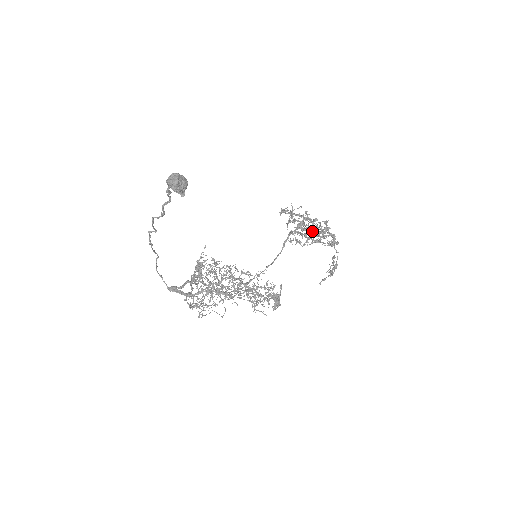
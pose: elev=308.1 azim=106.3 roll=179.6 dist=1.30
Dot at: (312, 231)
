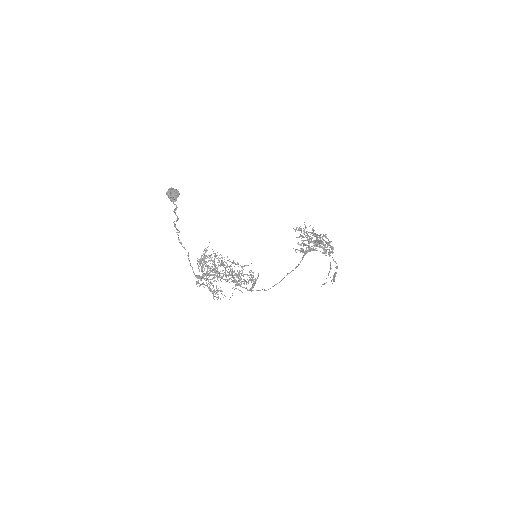
Dot at: occluded
